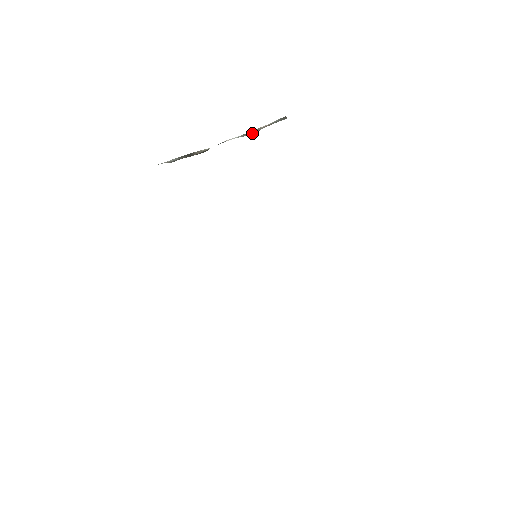
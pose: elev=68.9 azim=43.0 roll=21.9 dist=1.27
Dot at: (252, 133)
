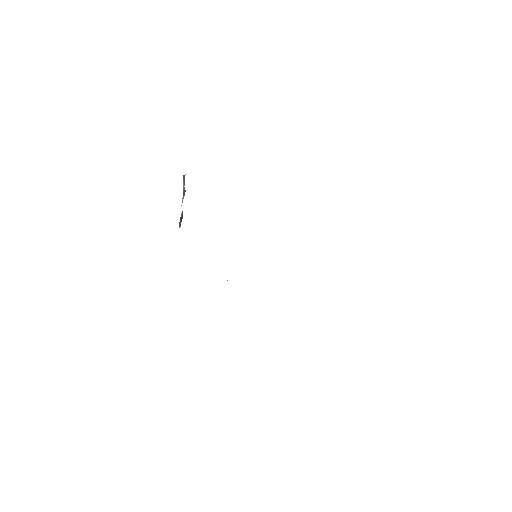
Dot at: (184, 193)
